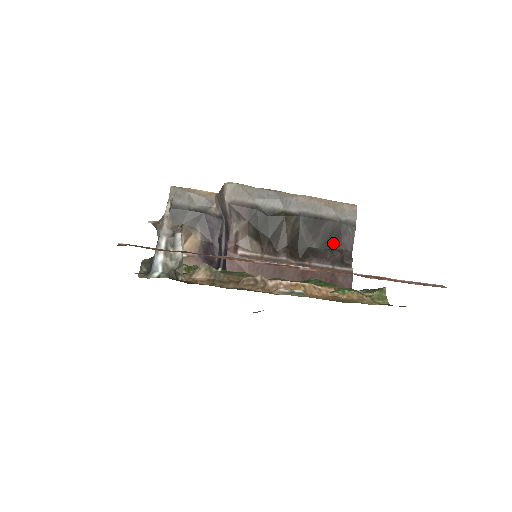
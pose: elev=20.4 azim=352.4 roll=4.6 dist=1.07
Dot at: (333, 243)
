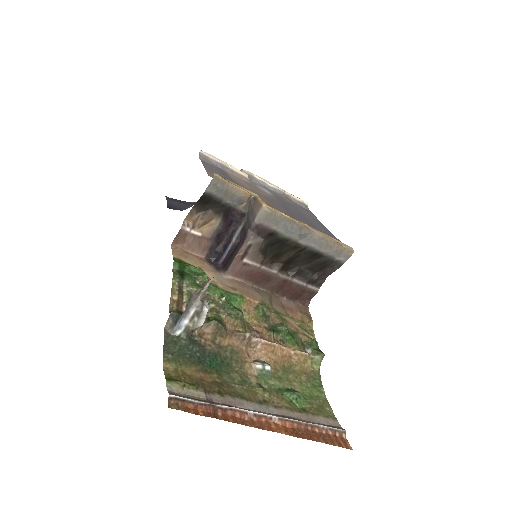
Dot at: (318, 269)
